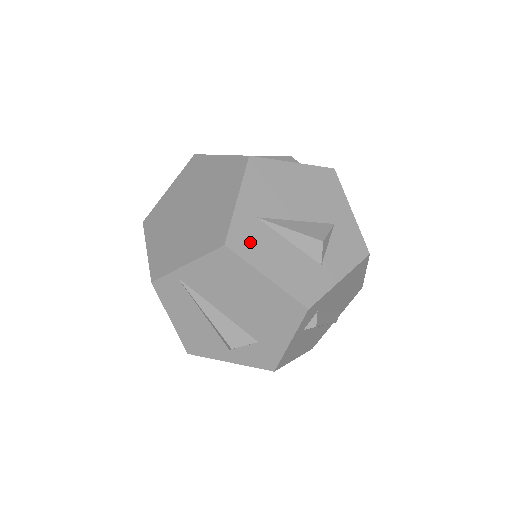
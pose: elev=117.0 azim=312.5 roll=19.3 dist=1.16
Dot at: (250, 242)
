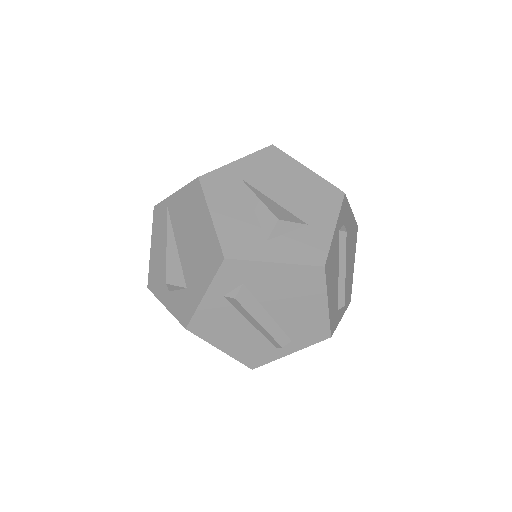
Dot at: (220, 188)
